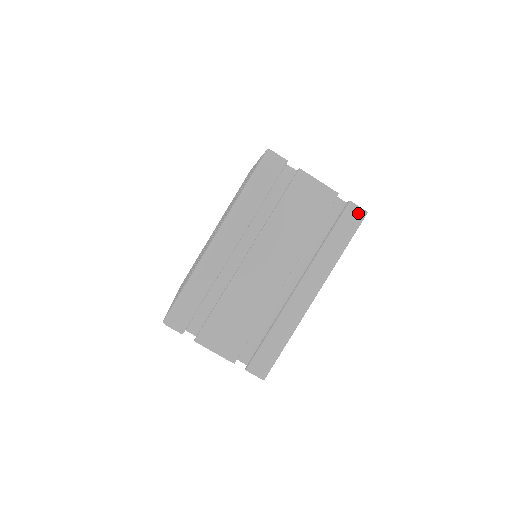
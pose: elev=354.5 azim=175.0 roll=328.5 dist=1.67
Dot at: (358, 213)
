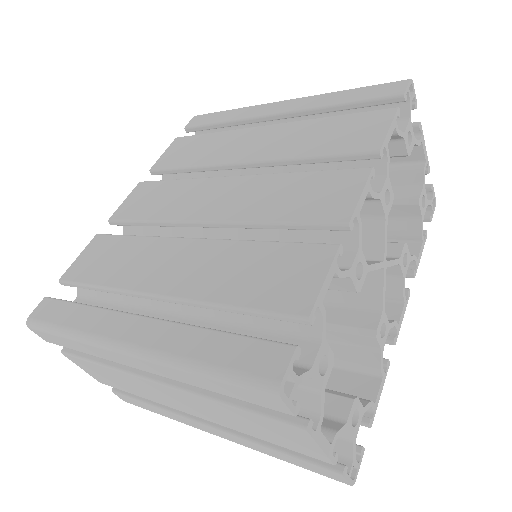
Dot at: (339, 479)
